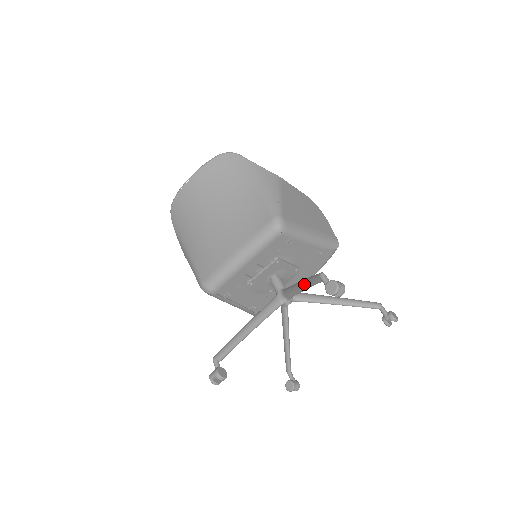
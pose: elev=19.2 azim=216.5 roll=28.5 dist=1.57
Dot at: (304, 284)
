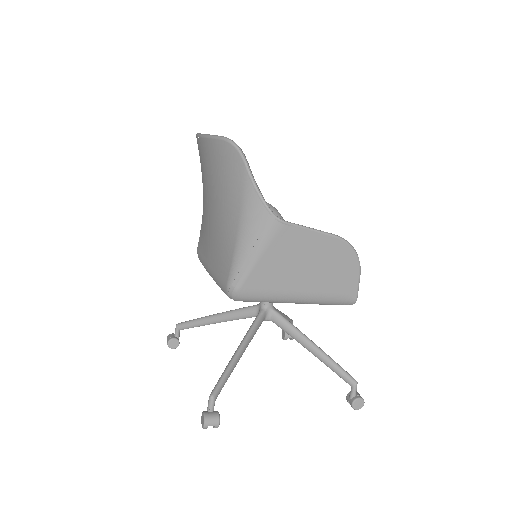
Dot at: (229, 362)
